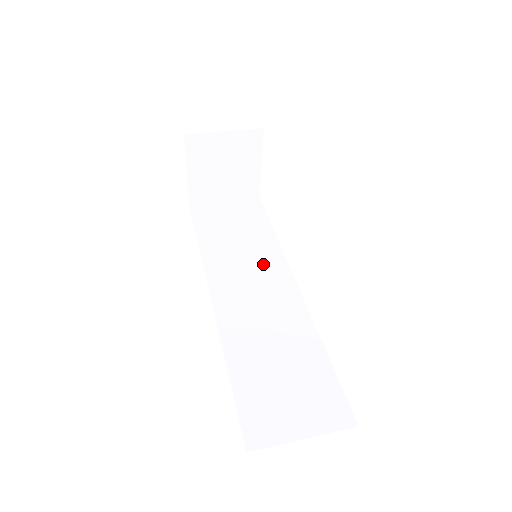
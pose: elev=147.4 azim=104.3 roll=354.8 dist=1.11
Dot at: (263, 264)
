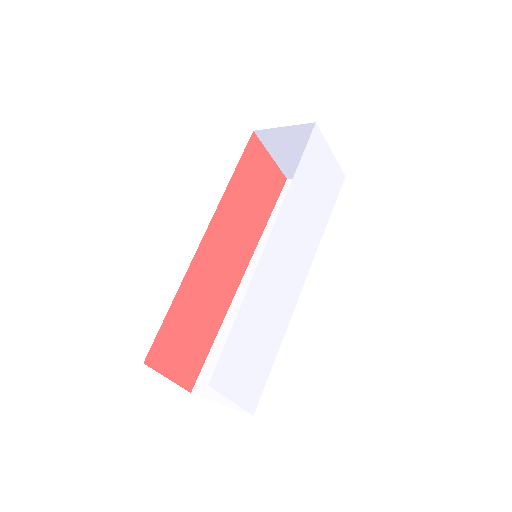
Dot at: occluded
